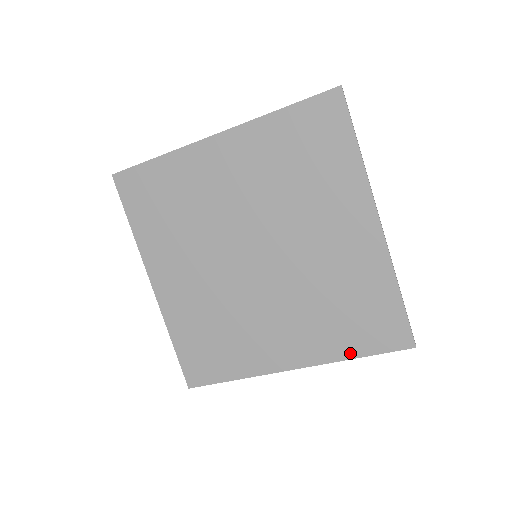
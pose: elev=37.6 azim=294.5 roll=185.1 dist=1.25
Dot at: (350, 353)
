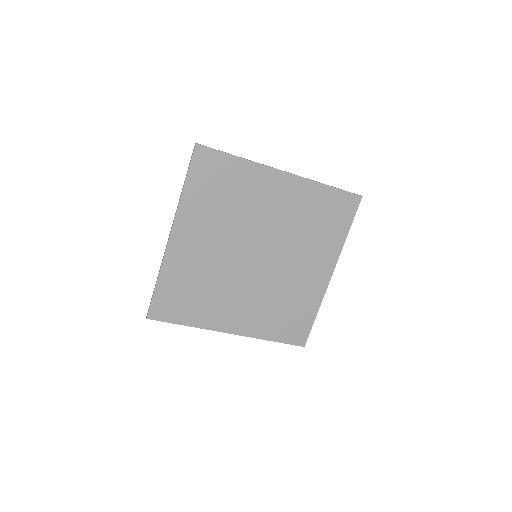
Dot at: (343, 235)
